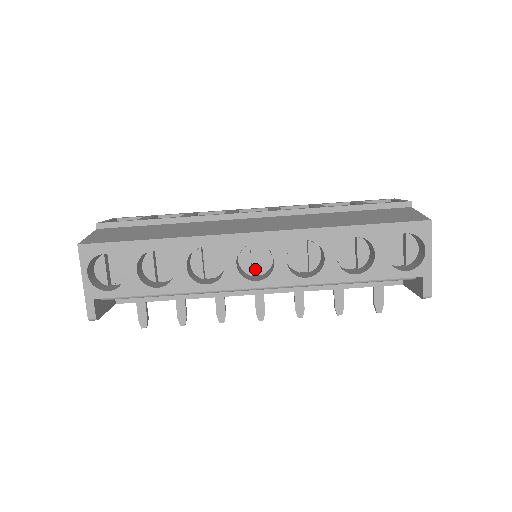
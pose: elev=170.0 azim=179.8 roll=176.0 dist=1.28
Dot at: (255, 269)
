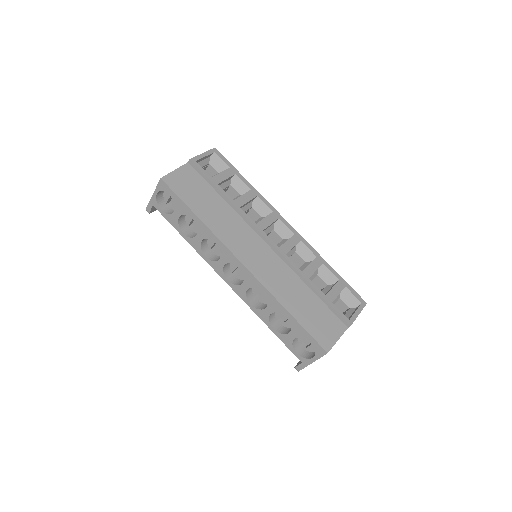
Dot at: (238, 270)
